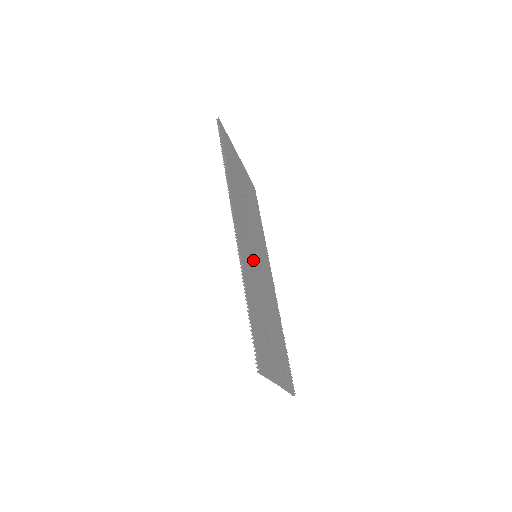
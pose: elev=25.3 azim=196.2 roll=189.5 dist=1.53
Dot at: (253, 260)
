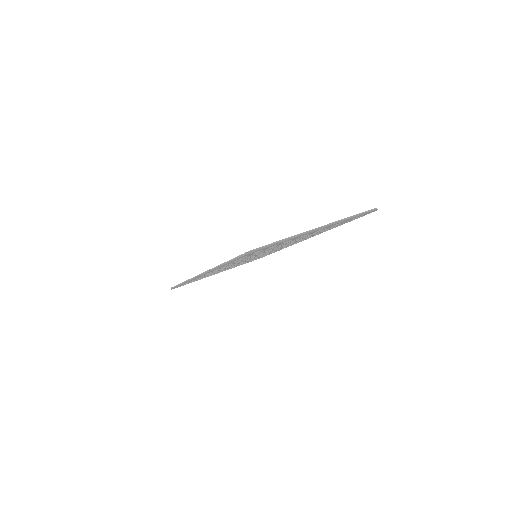
Dot at: occluded
